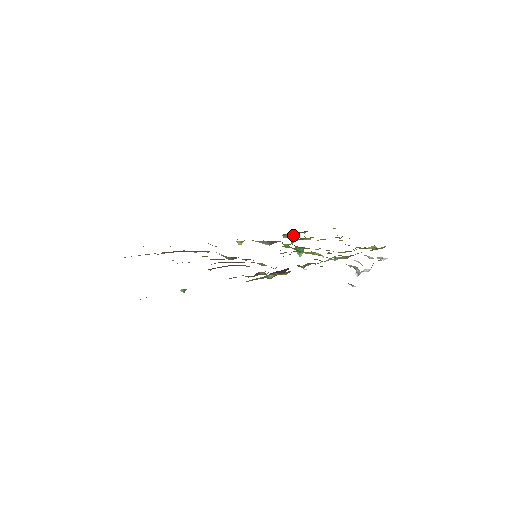
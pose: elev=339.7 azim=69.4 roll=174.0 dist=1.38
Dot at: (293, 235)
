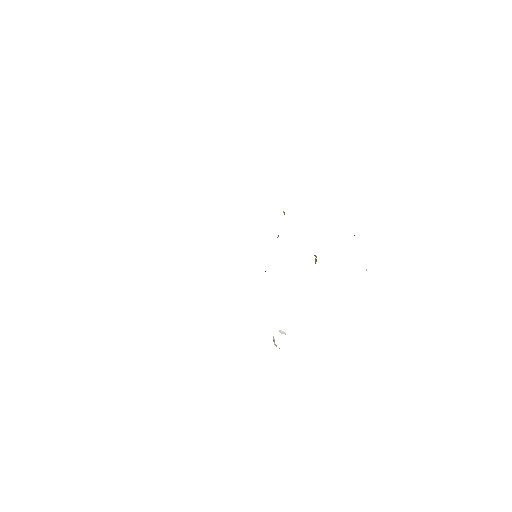
Dot at: occluded
